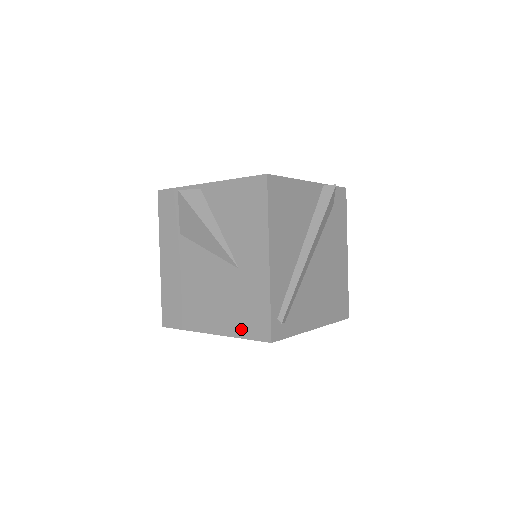
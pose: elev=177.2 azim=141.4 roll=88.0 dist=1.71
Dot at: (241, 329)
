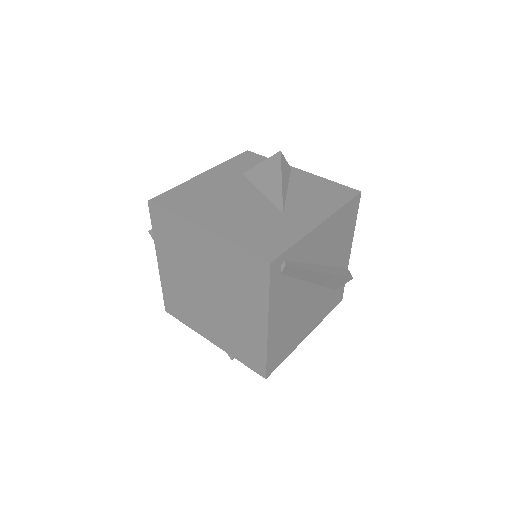
Dot at: (244, 241)
